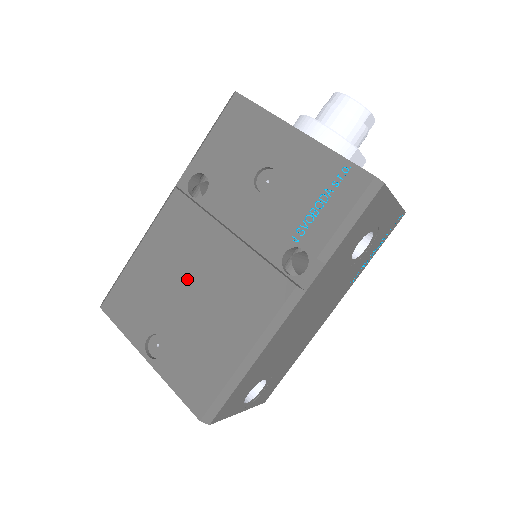
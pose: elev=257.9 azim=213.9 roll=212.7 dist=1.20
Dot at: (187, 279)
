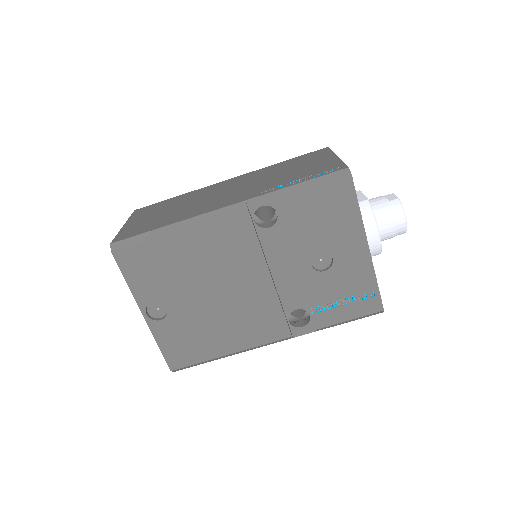
Dot at: (214, 284)
